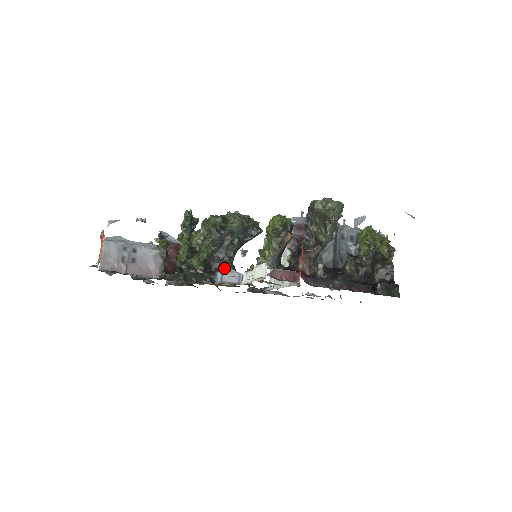
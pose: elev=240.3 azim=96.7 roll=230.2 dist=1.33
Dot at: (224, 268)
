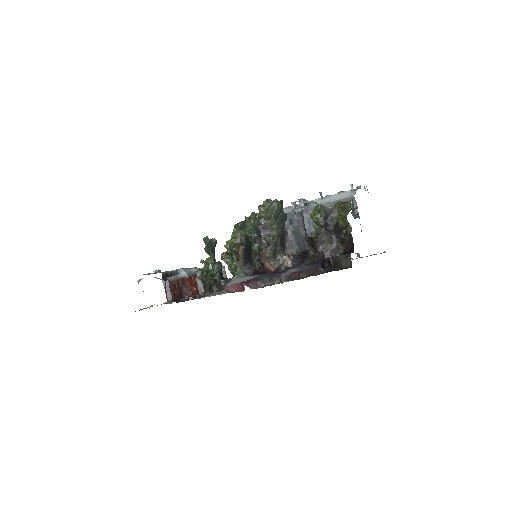
Dot at: occluded
